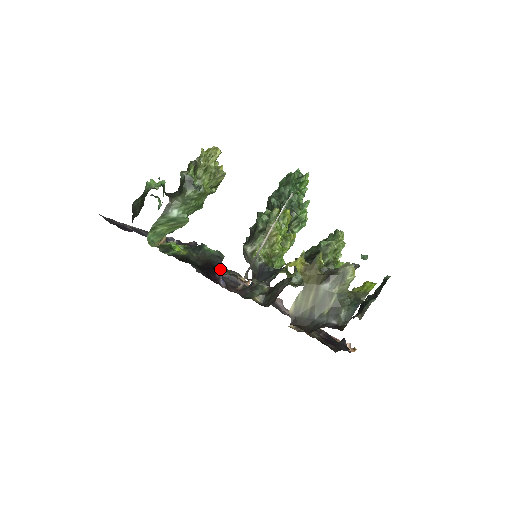
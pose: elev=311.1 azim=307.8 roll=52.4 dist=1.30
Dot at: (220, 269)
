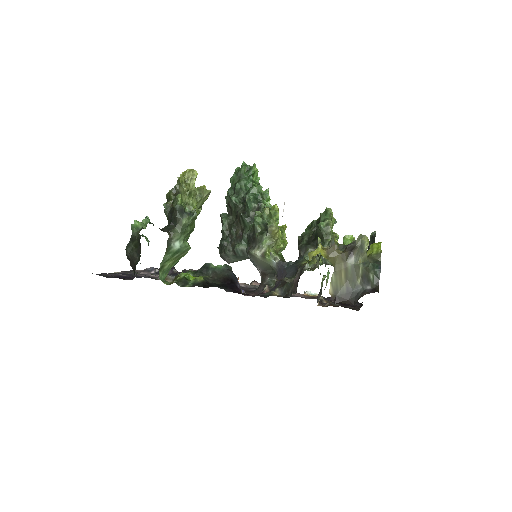
Dot at: (237, 280)
